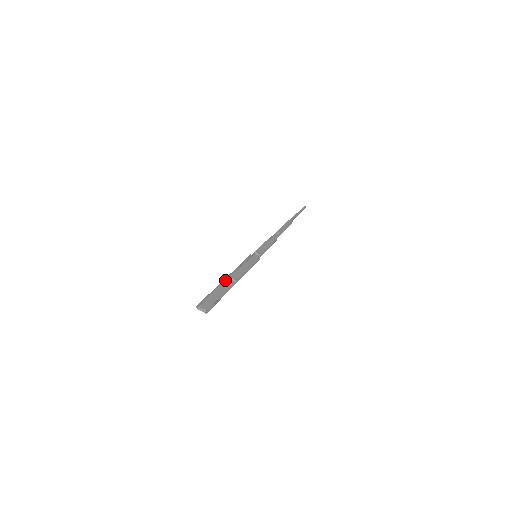
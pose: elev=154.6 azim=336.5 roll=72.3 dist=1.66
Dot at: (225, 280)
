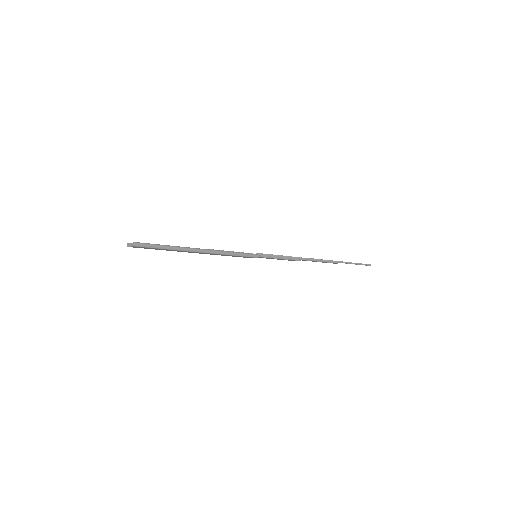
Dot at: (192, 252)
